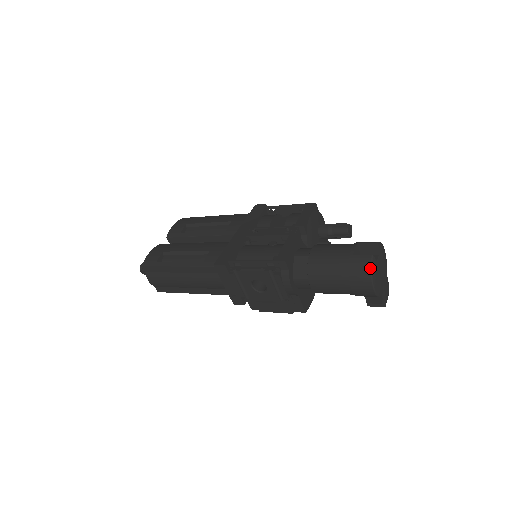
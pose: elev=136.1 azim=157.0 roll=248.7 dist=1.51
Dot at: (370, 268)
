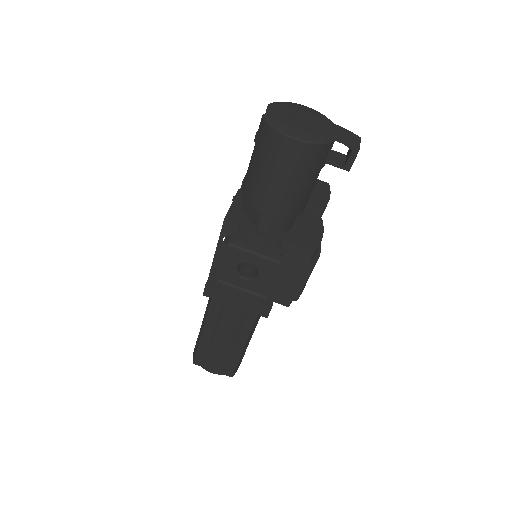
Dot at: (268, 126)
